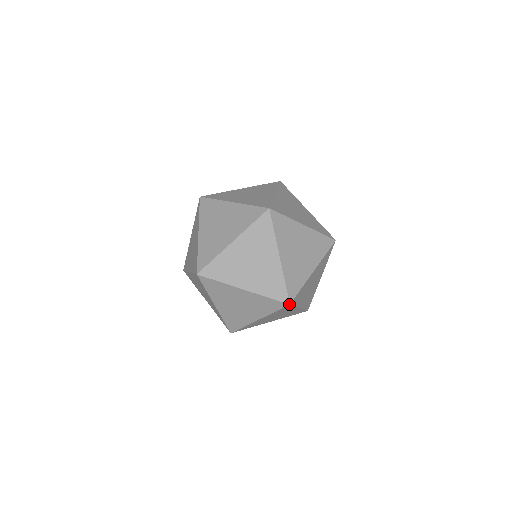
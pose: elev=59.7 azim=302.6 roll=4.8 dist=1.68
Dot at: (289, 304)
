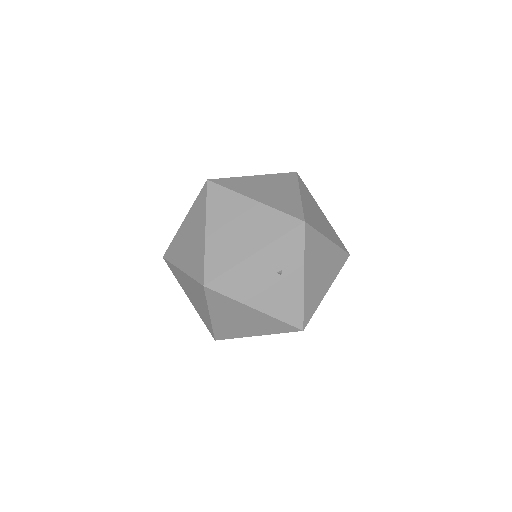
Dot at: (207, 180)
